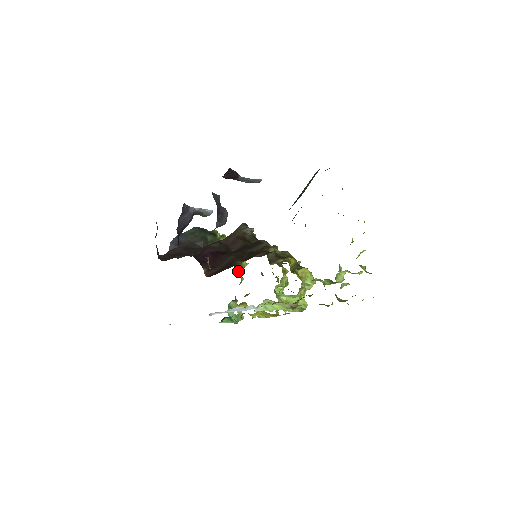
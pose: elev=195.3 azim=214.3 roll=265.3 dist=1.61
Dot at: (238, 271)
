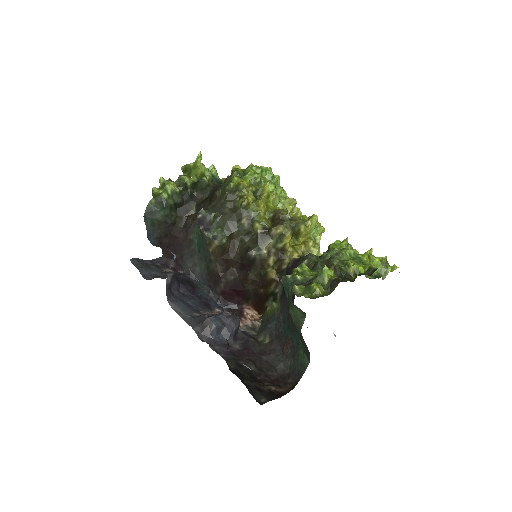
Dot at: occluded
